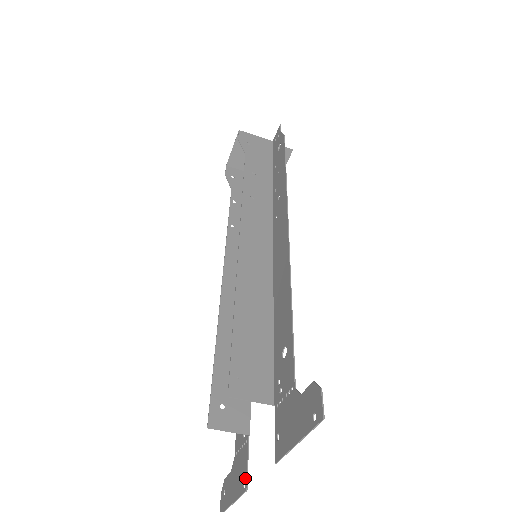
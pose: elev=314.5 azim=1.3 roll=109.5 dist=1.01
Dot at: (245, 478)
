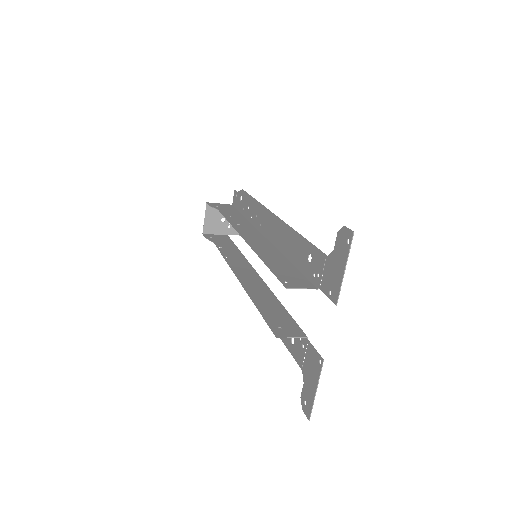
Dot at: (318, 358)
